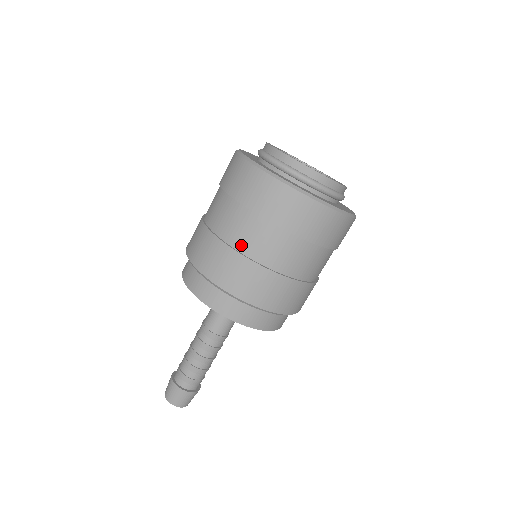
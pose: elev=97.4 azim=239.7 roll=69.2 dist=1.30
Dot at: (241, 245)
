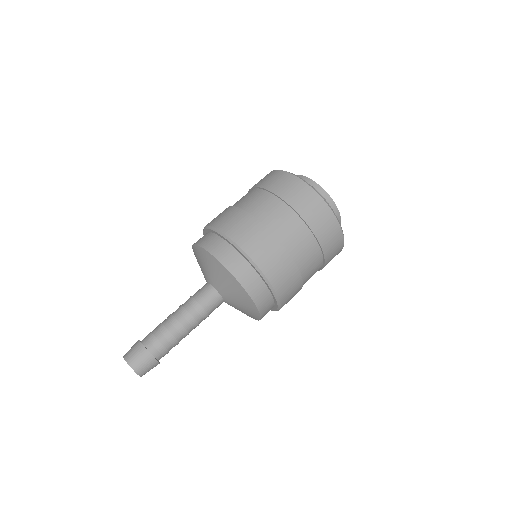
Dot at: (245, 206)
